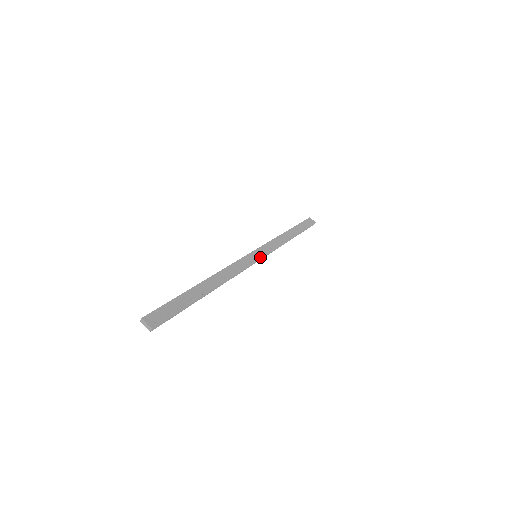
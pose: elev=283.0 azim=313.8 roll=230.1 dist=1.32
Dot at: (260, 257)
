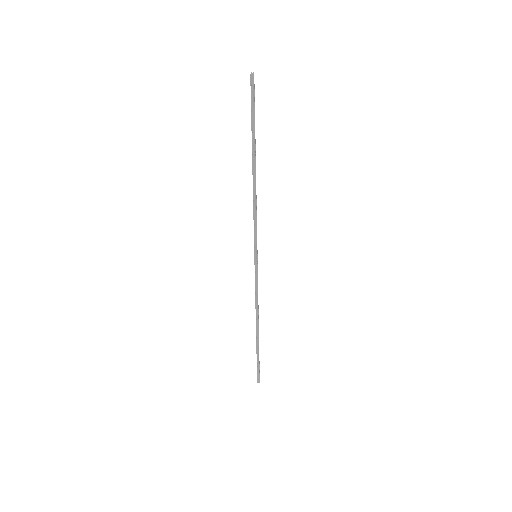
Dot at: occluded
